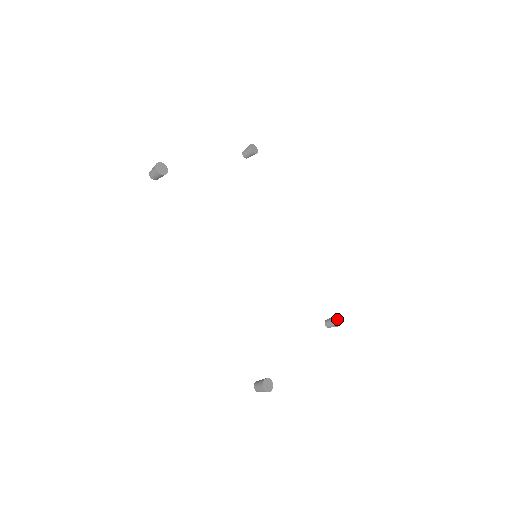
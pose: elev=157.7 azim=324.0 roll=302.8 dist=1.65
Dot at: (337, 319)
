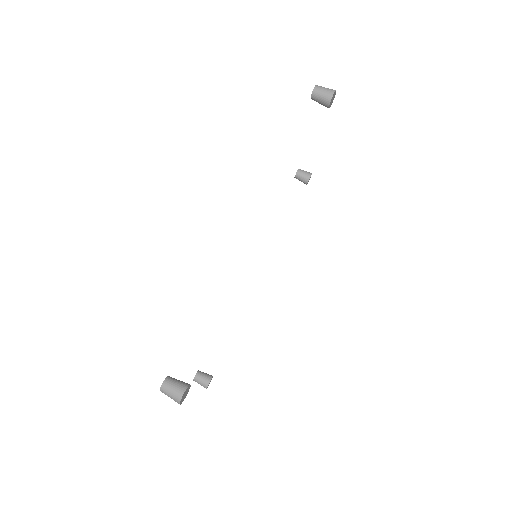
Dot at: occluded
